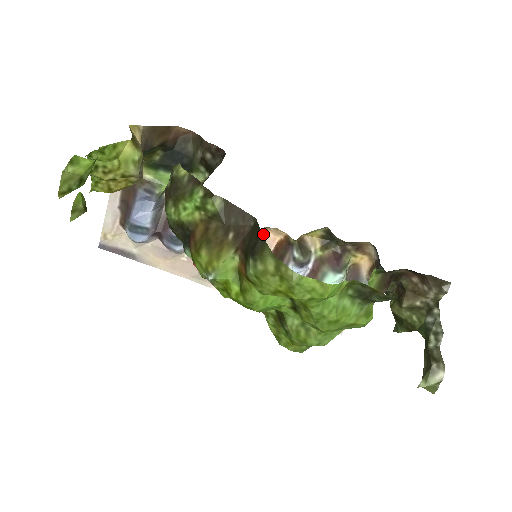
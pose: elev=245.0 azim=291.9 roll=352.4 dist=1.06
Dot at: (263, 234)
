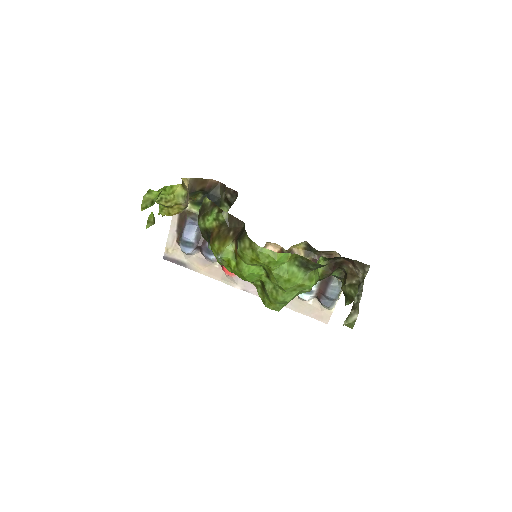
Dot at: (266, 247)
